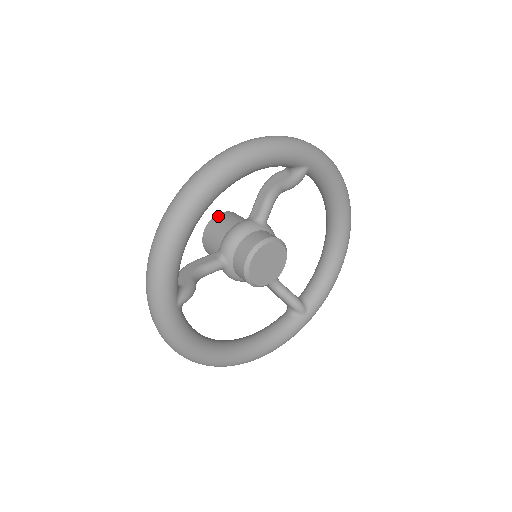
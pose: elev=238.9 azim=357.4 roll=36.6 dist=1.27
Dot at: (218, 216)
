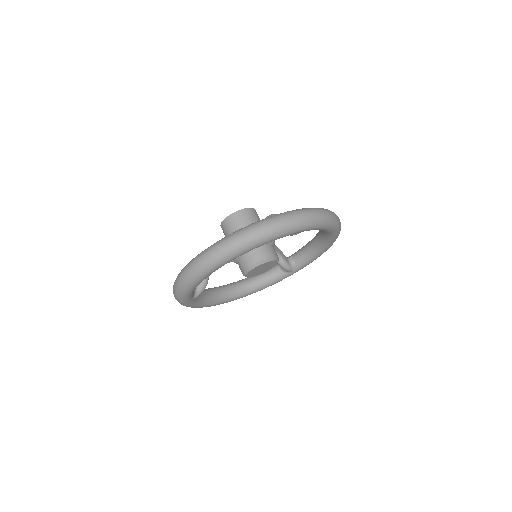
Dot at: (234, 215)
